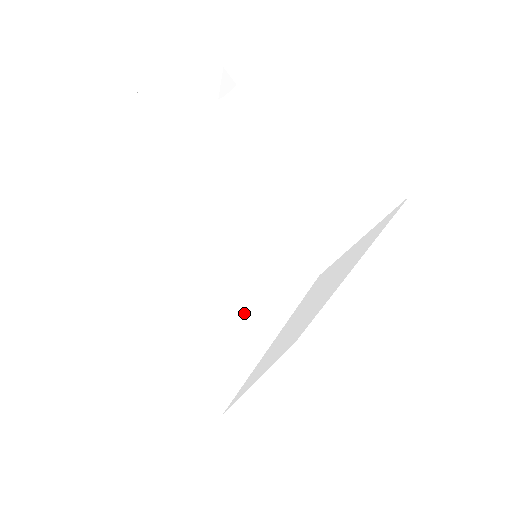
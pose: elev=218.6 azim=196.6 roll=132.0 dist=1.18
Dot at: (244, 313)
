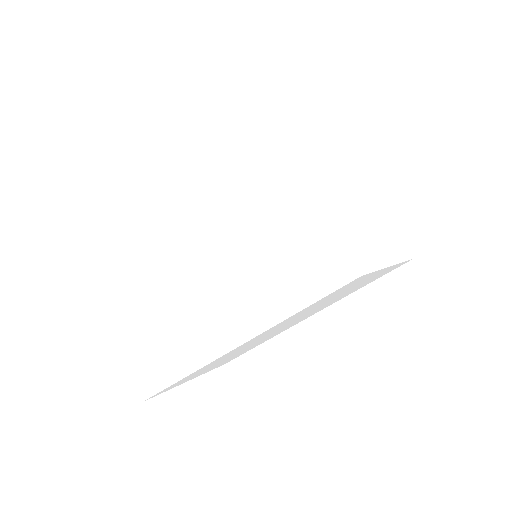
Dot at: (247, 294)
